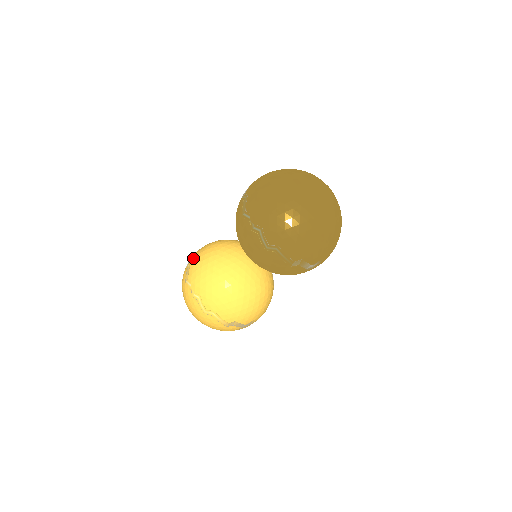
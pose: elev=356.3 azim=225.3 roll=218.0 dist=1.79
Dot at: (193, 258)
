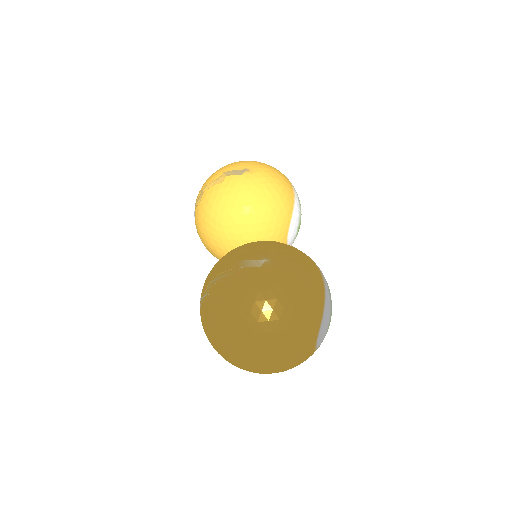
Dot at: (204, 198)
